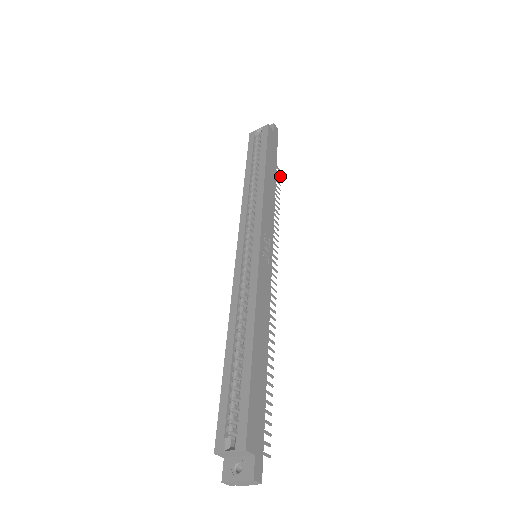
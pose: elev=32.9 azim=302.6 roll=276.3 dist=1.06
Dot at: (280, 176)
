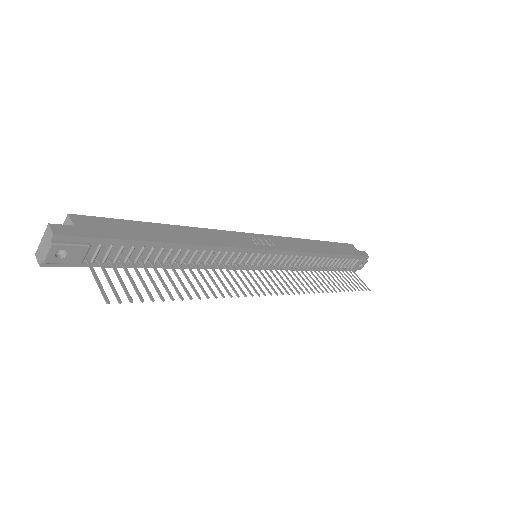
Dot at: occluded
